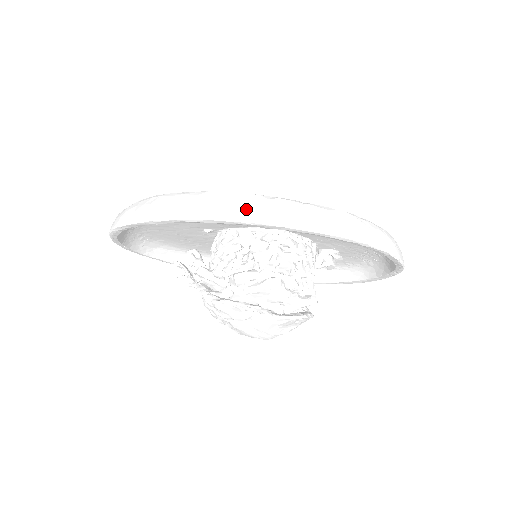
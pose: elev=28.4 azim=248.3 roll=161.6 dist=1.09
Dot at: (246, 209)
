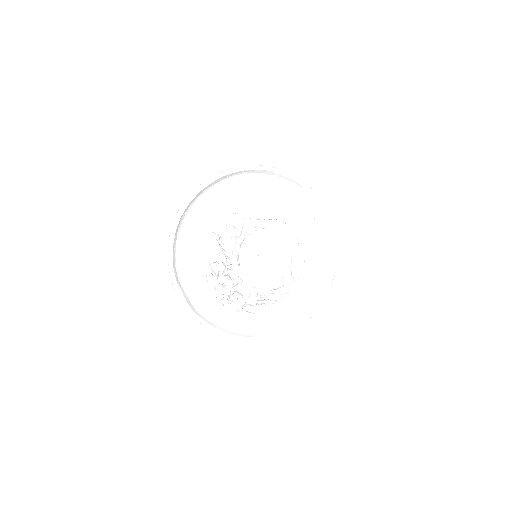
Dot at: occluded
